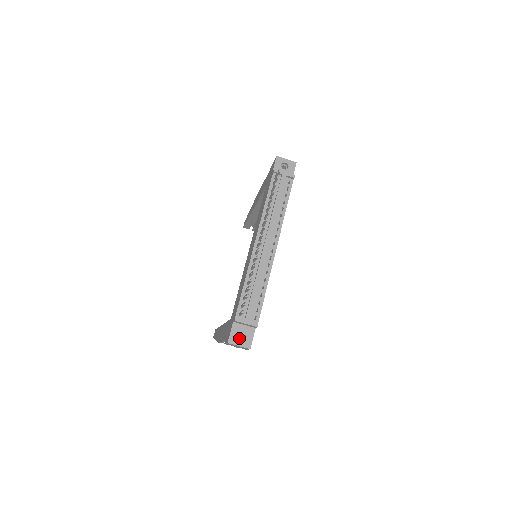
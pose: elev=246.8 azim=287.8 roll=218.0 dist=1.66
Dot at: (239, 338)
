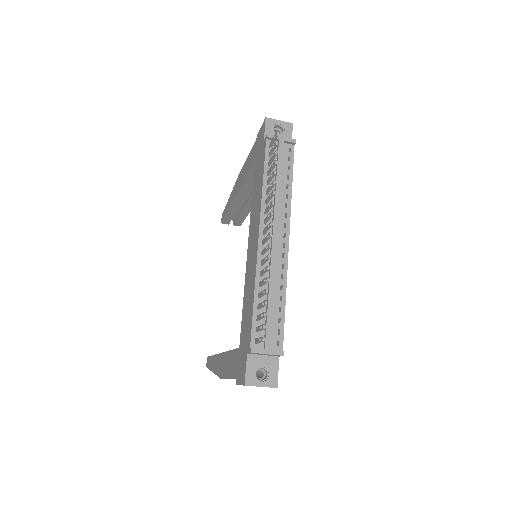
Dot at: occluded
